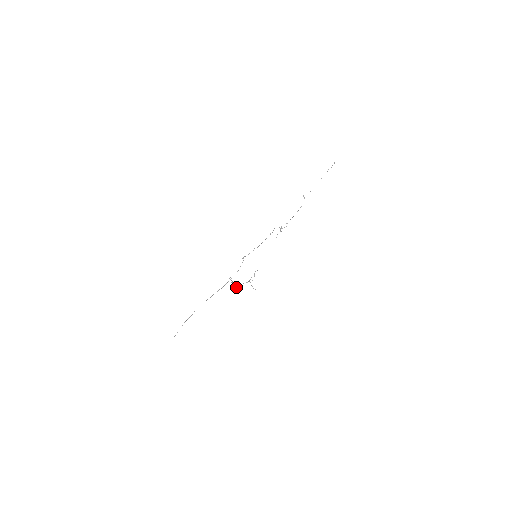
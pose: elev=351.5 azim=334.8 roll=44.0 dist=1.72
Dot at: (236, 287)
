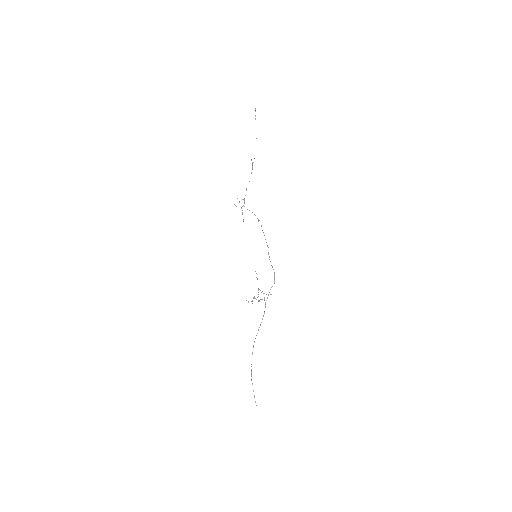
Dot at: occluded
